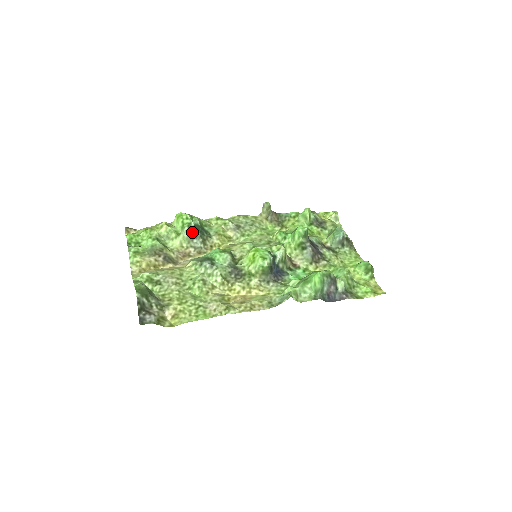
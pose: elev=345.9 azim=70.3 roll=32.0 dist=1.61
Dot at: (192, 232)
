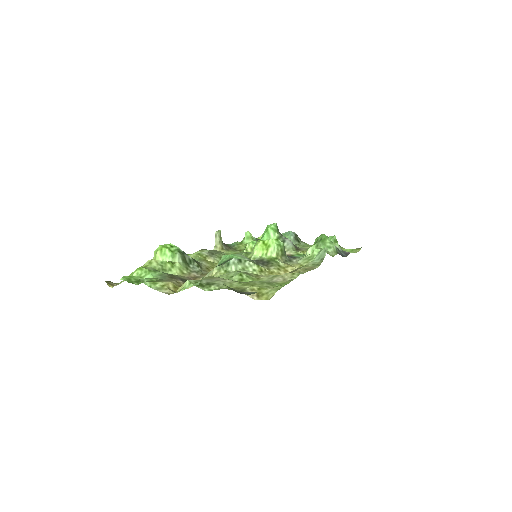
Dot at: (185, 257)
